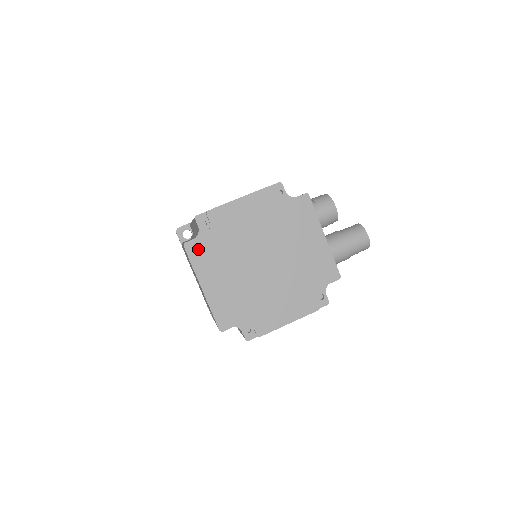
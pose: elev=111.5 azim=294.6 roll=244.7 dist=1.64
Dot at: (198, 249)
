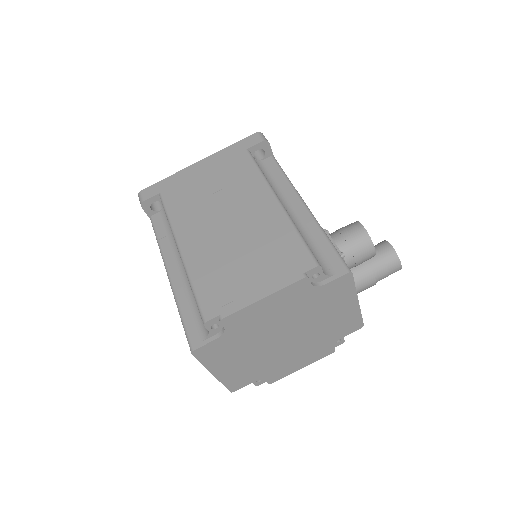
Dot at: (209, 351)
